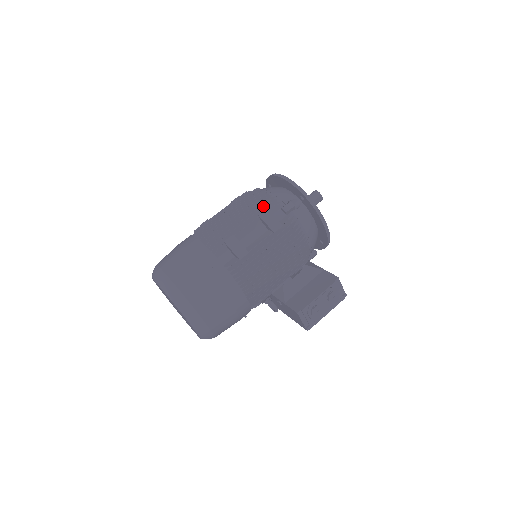
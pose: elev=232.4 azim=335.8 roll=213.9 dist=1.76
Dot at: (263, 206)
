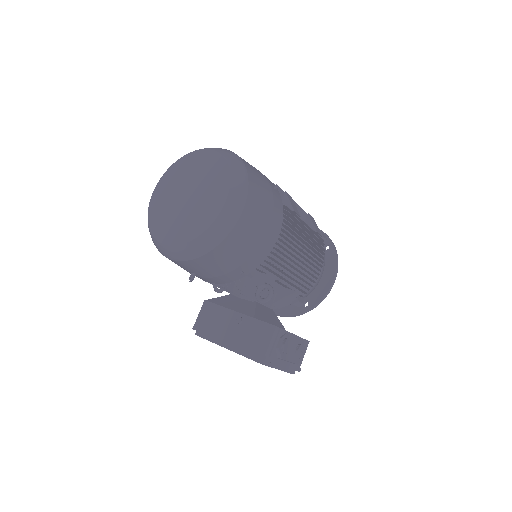
Dot at: occluded
